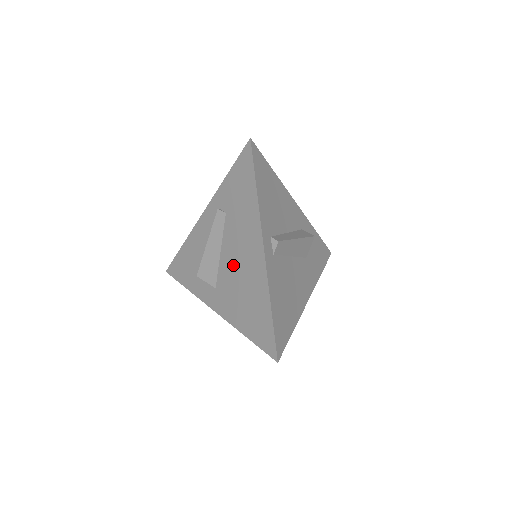
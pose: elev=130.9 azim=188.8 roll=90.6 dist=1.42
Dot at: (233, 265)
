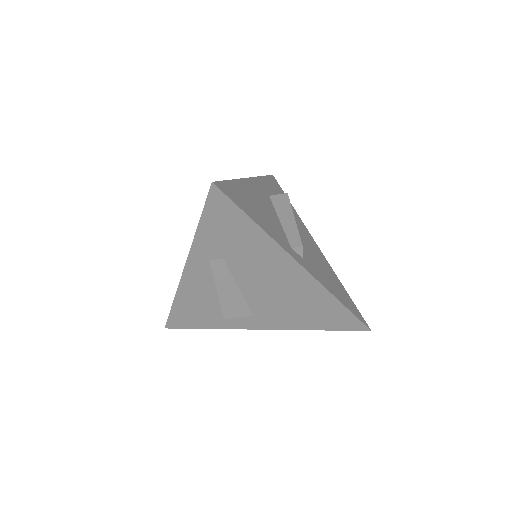
Dot at: (267, 293)
